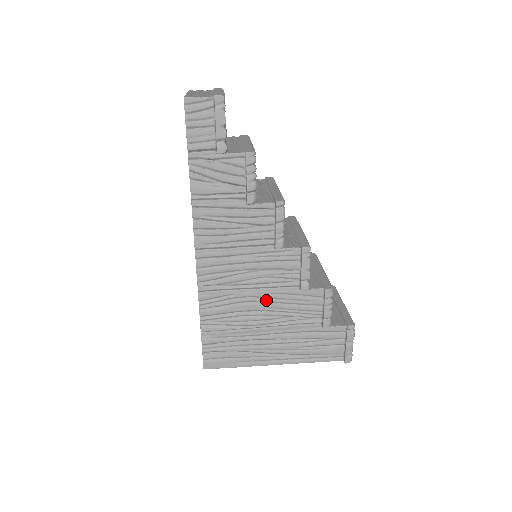
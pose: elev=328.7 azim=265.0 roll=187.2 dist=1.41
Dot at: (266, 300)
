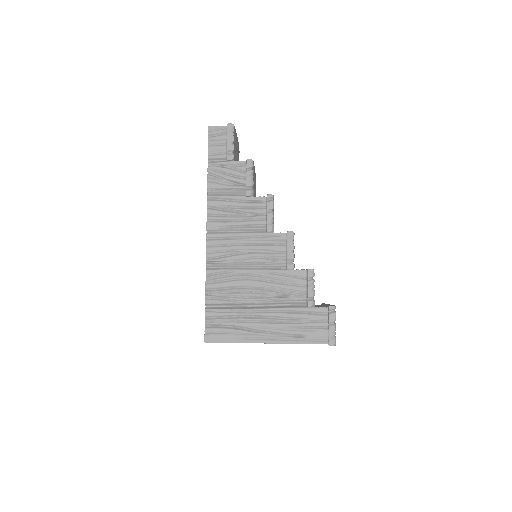
Dot at: (259, 277)
